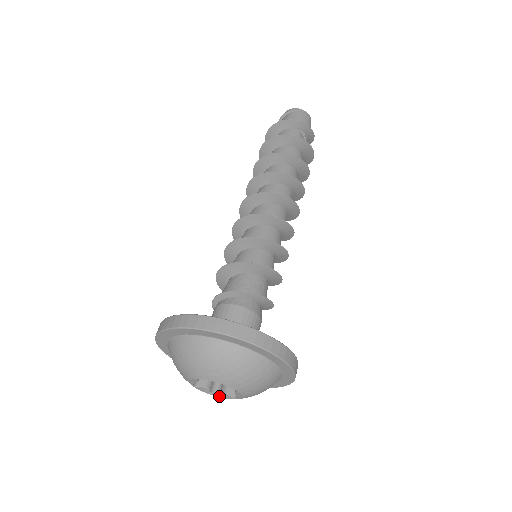
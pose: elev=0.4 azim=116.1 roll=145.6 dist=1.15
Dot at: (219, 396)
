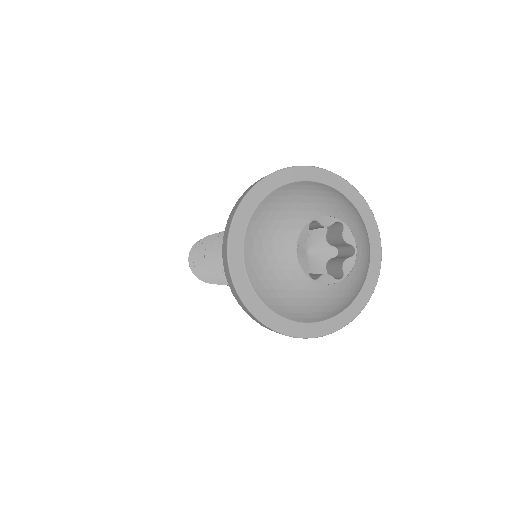
Dot at: (318, 281)
